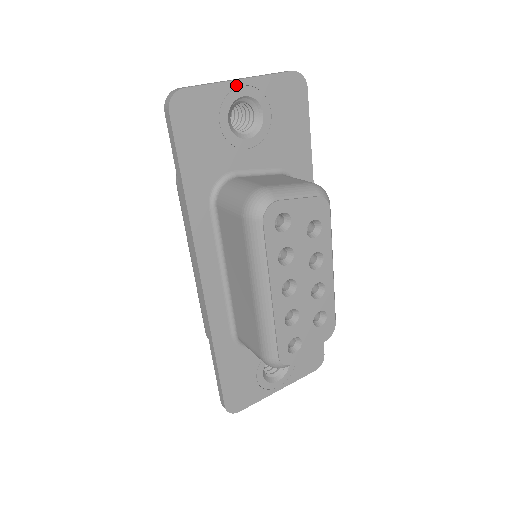
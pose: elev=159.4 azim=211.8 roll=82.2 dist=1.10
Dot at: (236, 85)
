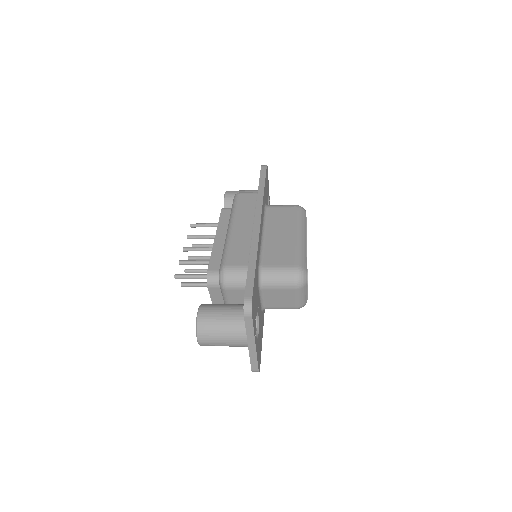
Dot at: occluded
